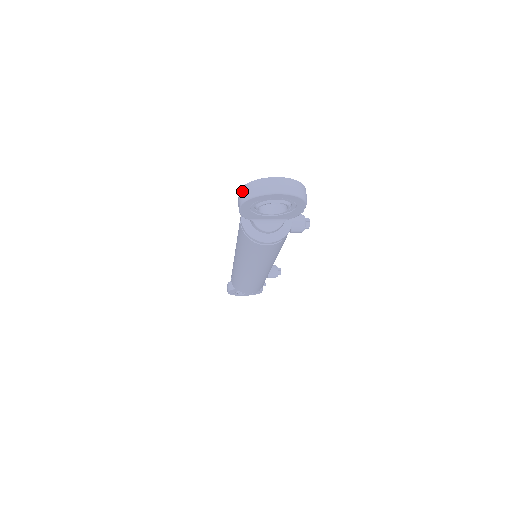
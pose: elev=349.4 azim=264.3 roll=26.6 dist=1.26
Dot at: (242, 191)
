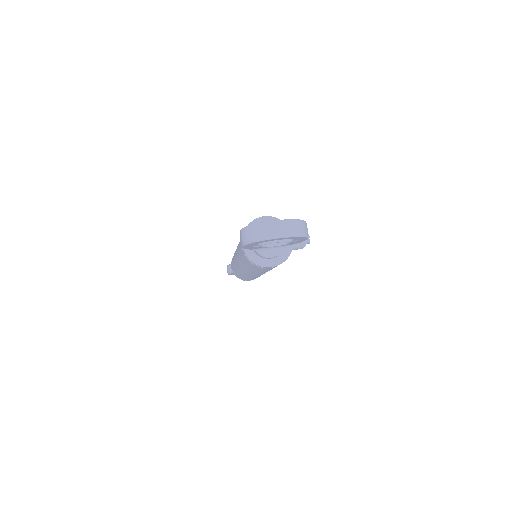
Dot at: (244, 233)
